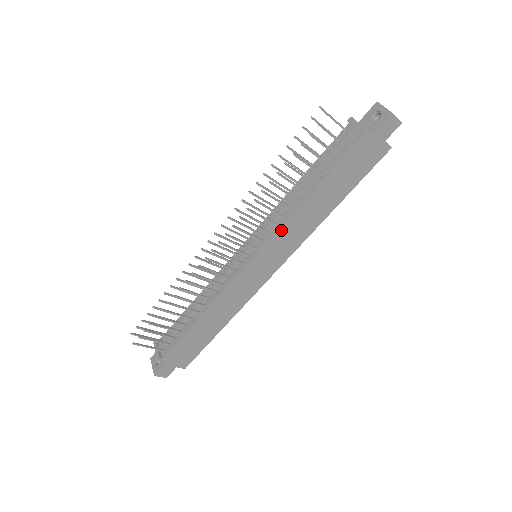
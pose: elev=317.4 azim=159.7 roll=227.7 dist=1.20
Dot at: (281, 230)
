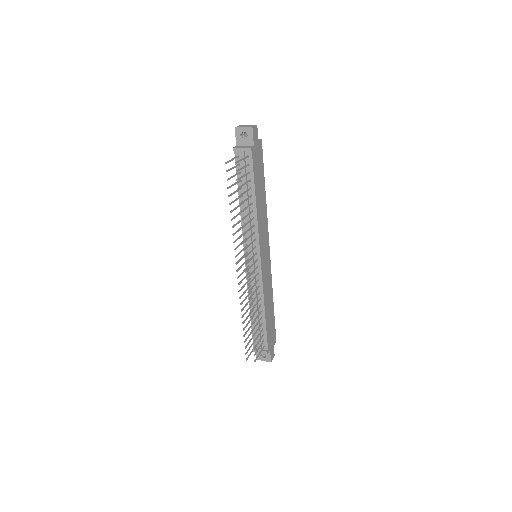
Dot at: (259, 232)
